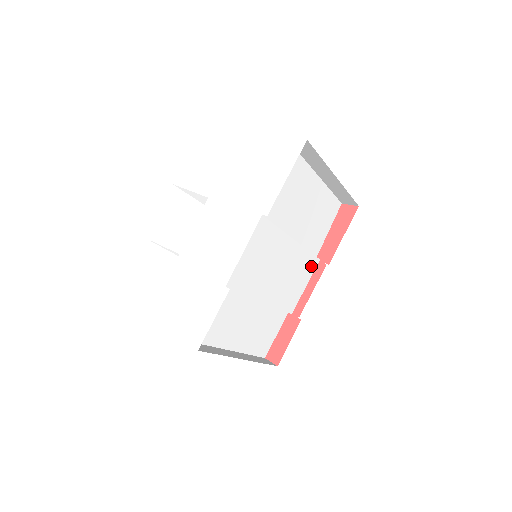
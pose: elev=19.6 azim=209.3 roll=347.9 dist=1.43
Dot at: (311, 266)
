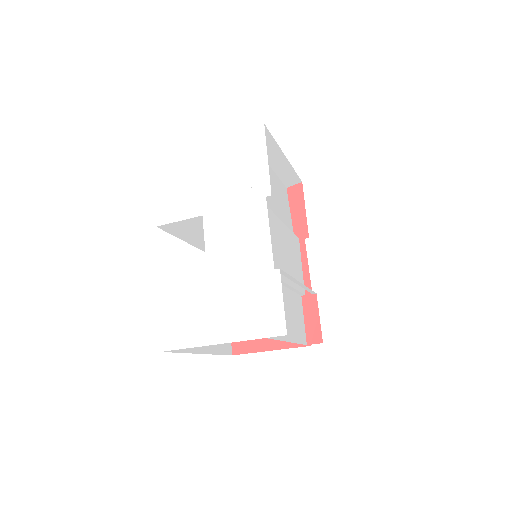
Dot at: (297, 246)
